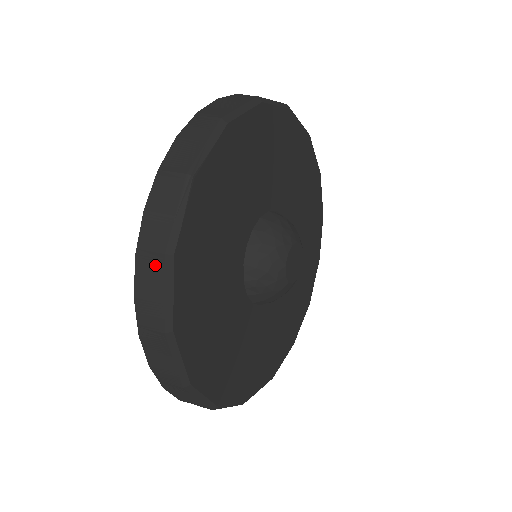
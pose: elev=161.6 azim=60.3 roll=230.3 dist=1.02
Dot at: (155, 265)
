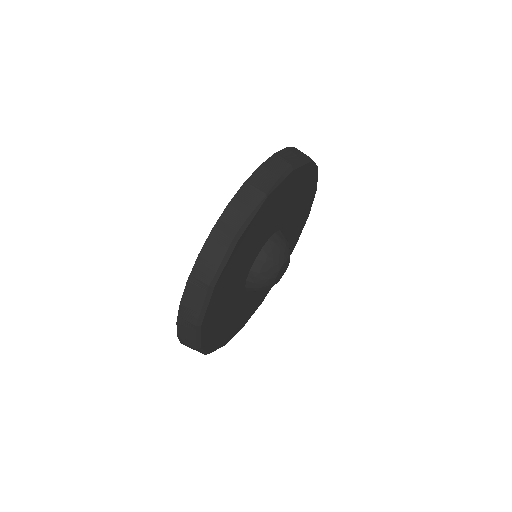
Dot at: (224, 241)
